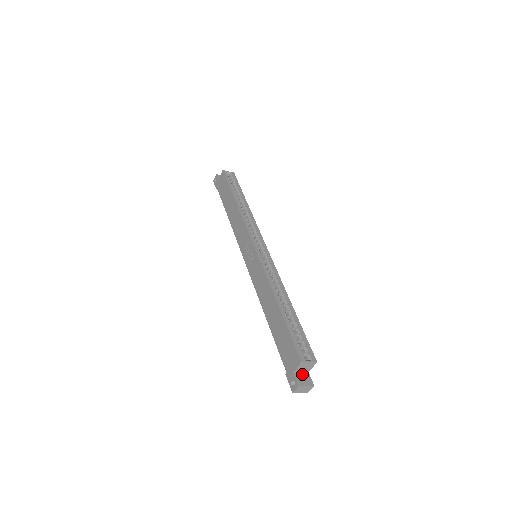
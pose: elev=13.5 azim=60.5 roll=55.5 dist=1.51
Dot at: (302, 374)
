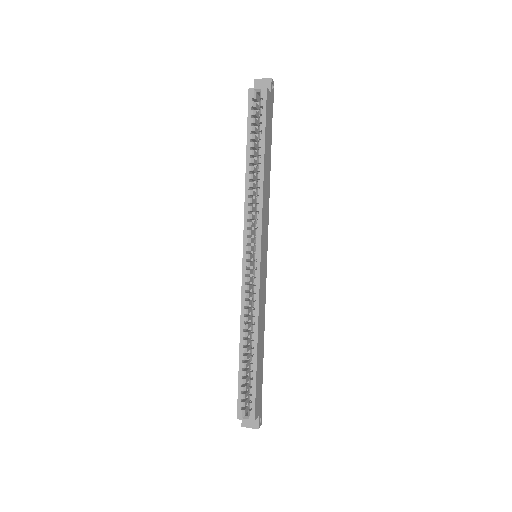
Dot at: occluded
